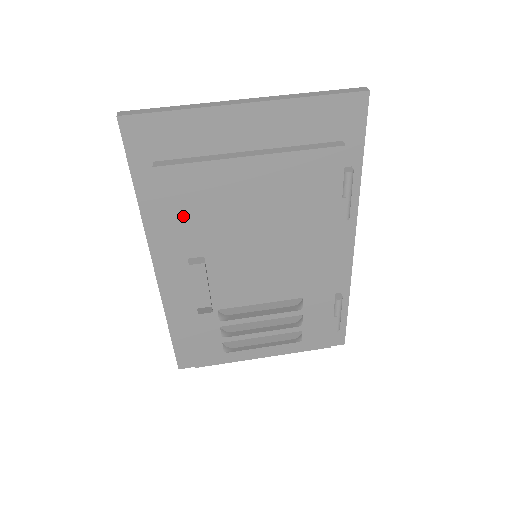
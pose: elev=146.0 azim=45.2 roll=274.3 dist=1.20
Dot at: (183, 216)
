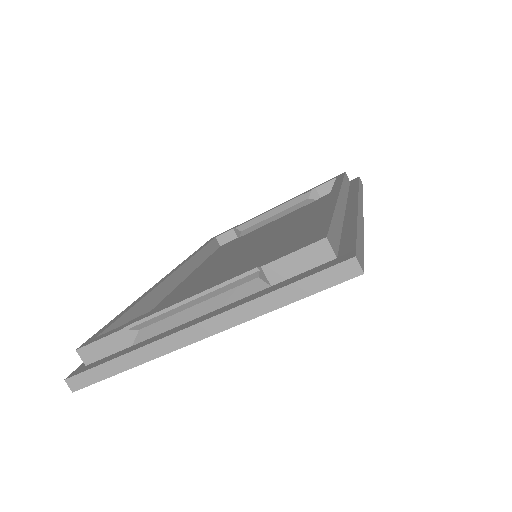
Dot at: occluded
